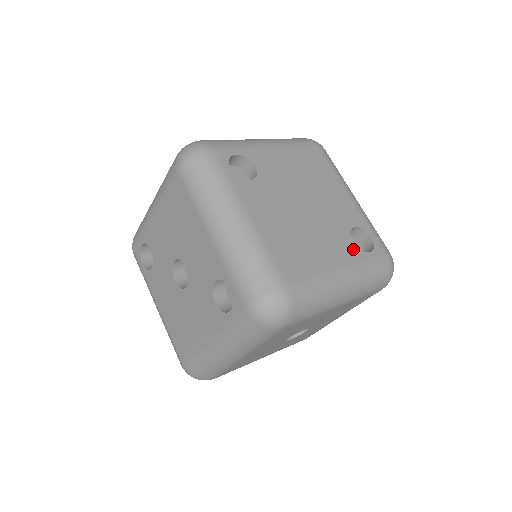
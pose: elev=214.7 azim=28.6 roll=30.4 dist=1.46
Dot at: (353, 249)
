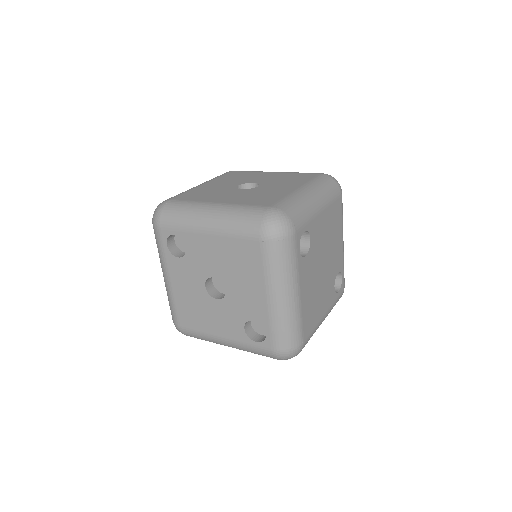
Dot at: (333, 294)
